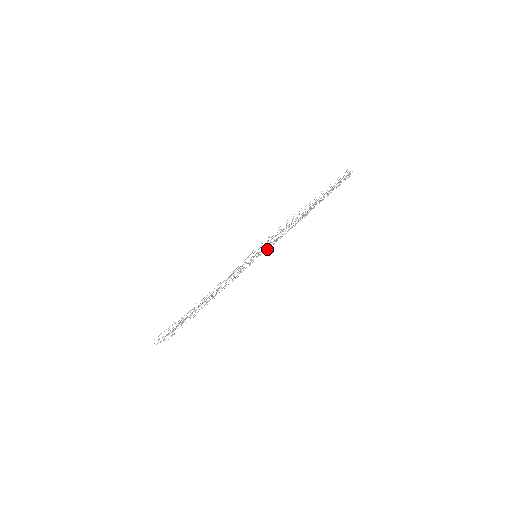
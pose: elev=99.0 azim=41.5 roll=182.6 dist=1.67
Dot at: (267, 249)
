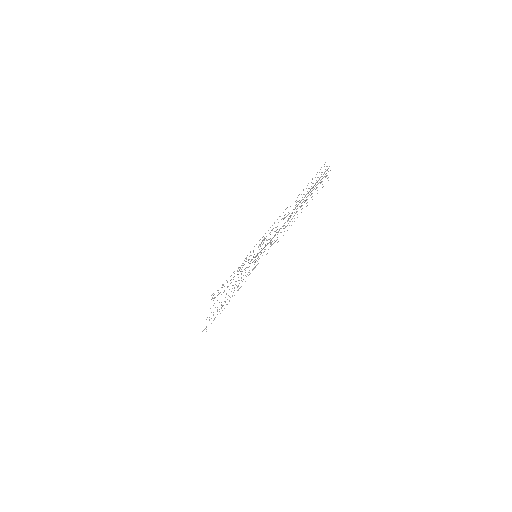
Dot at: occluded
